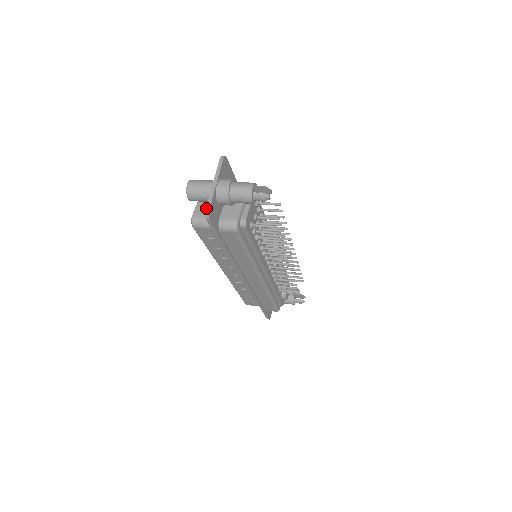
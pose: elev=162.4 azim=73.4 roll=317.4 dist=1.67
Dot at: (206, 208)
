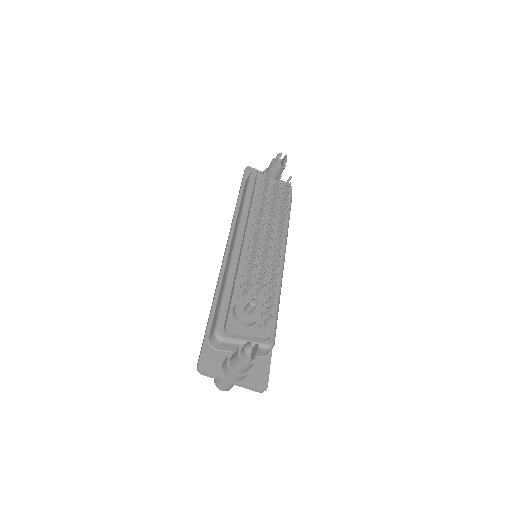
Dot at: (251, 169)
